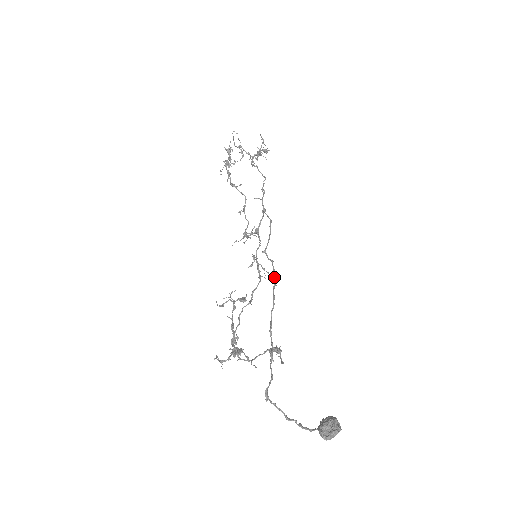
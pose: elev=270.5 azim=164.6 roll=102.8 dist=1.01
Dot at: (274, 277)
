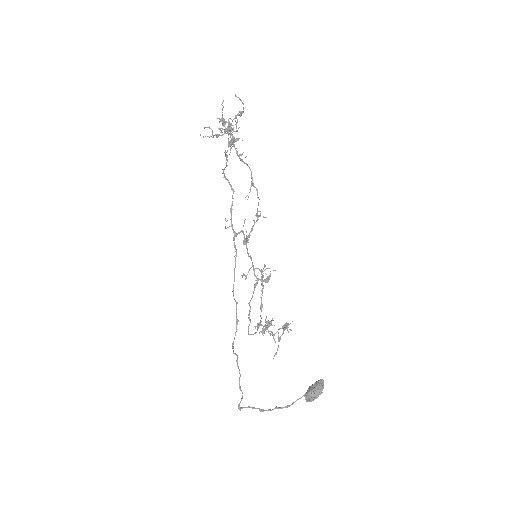
Dot at: (236, 323)
